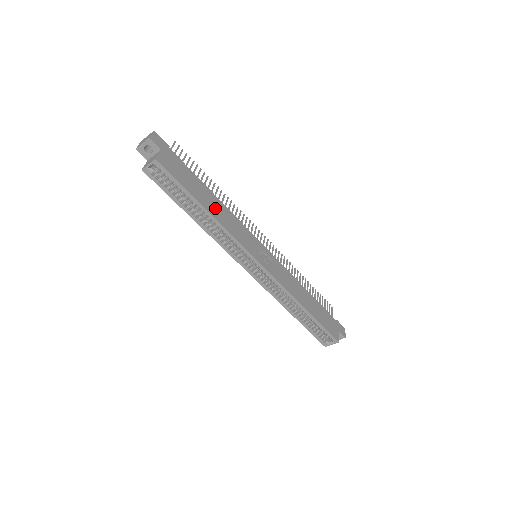
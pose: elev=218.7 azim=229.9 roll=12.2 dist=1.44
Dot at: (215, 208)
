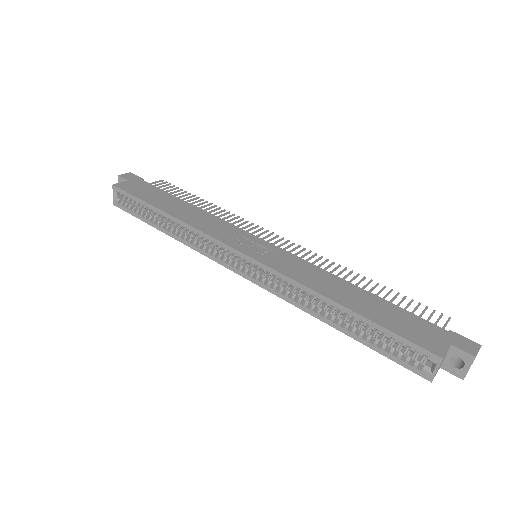
Dot at: (183, 212)
